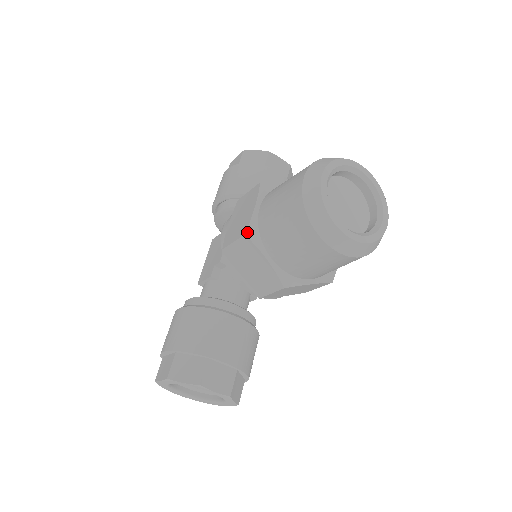
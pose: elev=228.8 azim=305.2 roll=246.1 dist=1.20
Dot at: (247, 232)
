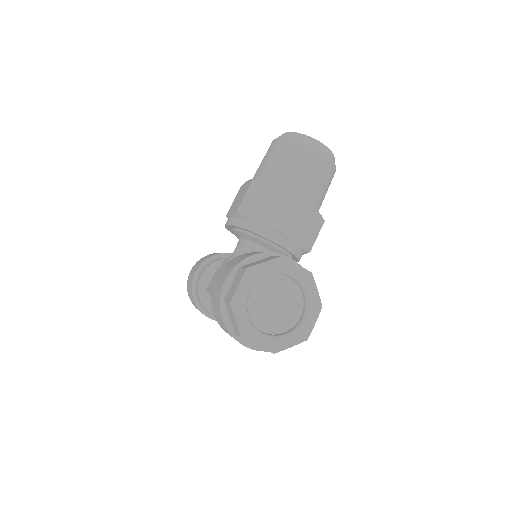
Dot at: (253, 180)
